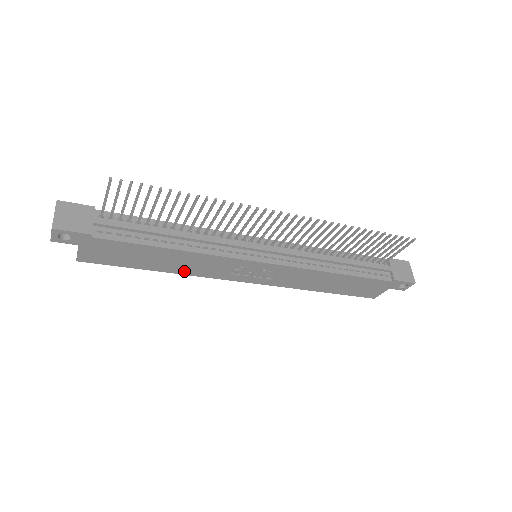
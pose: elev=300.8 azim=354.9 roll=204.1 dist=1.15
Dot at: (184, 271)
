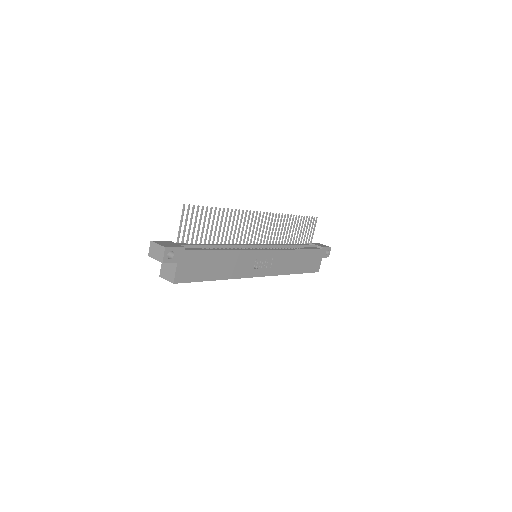
Dot at: (229, 275)
